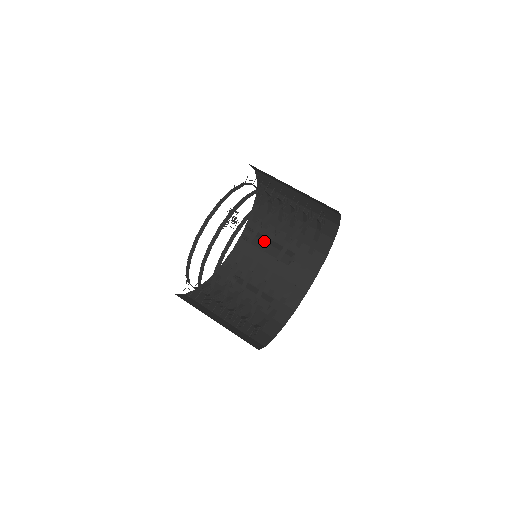
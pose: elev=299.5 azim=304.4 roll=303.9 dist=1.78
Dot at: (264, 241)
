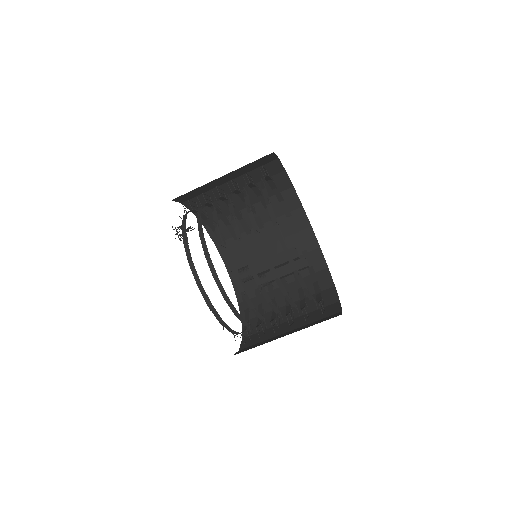
Dot at: (265, 271)
